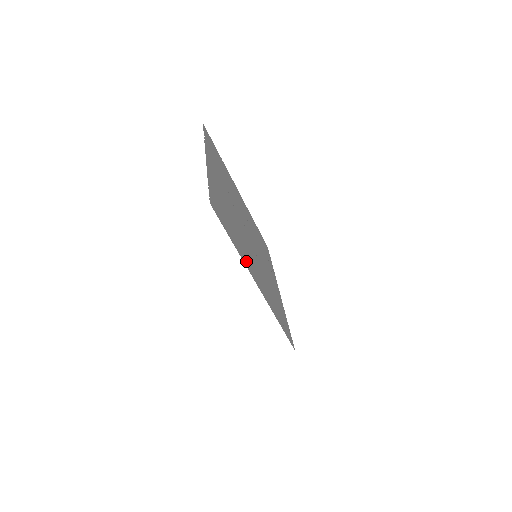
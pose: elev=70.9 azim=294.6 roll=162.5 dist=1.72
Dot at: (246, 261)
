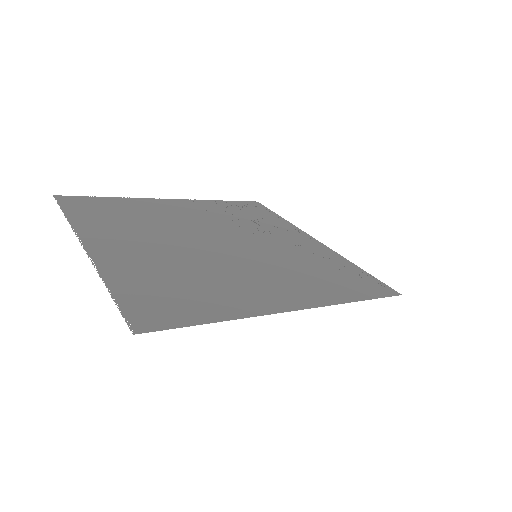
Dot at: (252, 305)
